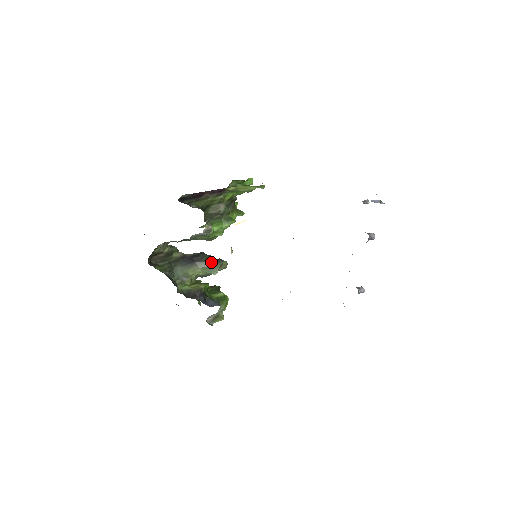
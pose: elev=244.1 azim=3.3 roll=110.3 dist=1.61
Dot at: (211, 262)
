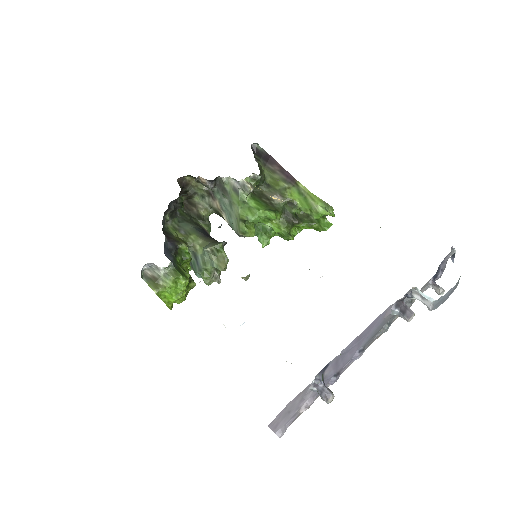
Dot at: (217, 242)
